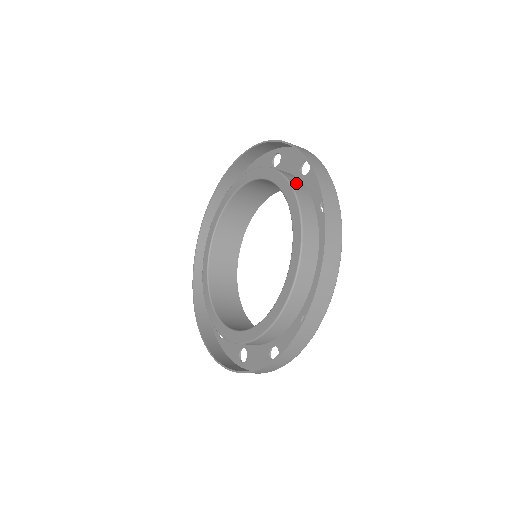
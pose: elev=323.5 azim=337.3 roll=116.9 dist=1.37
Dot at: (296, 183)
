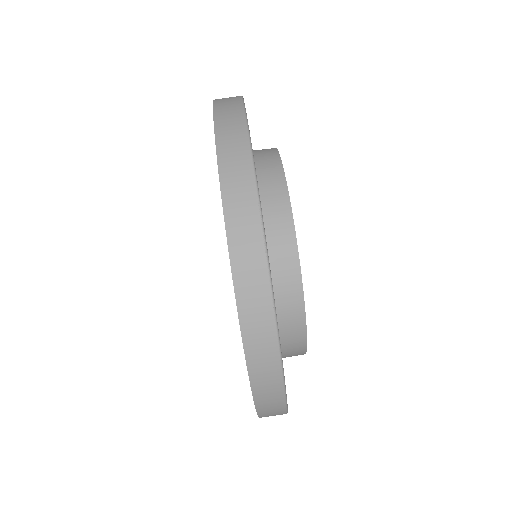
Dot at: occluded
